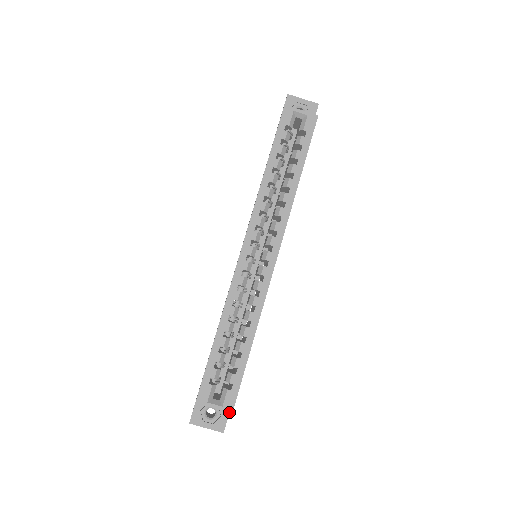
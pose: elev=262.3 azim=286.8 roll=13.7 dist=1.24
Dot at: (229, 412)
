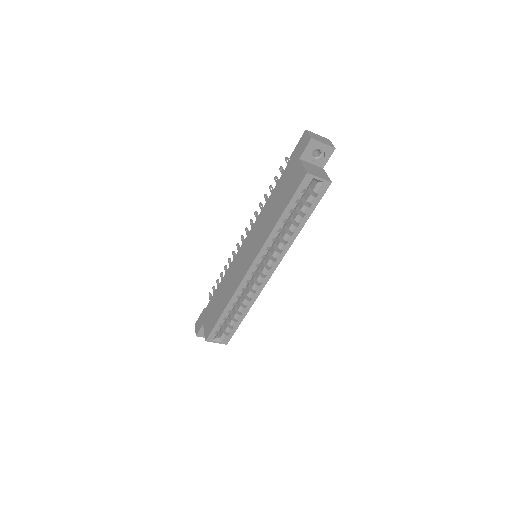
Dot at: occluded
